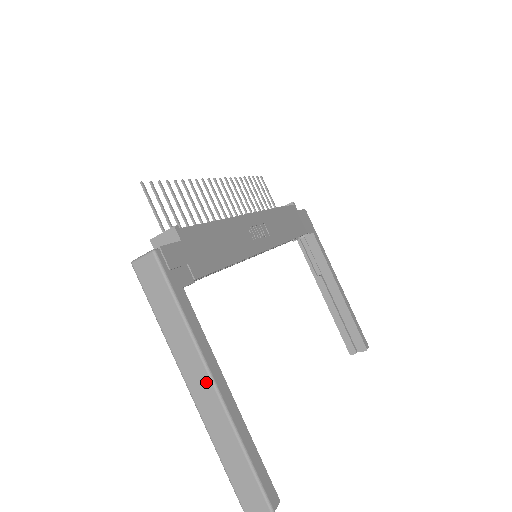
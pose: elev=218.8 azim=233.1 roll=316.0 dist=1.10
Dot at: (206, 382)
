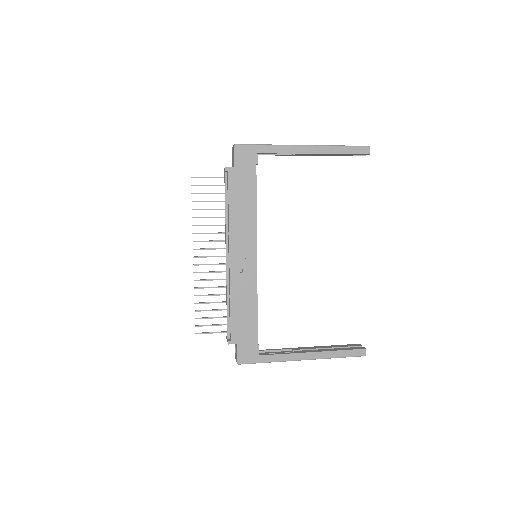
Dot at: occluded
